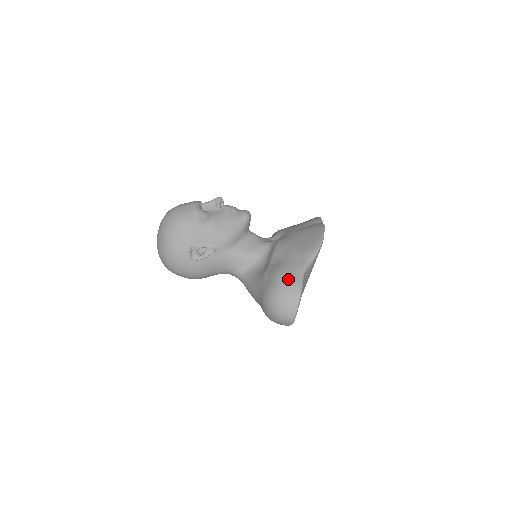
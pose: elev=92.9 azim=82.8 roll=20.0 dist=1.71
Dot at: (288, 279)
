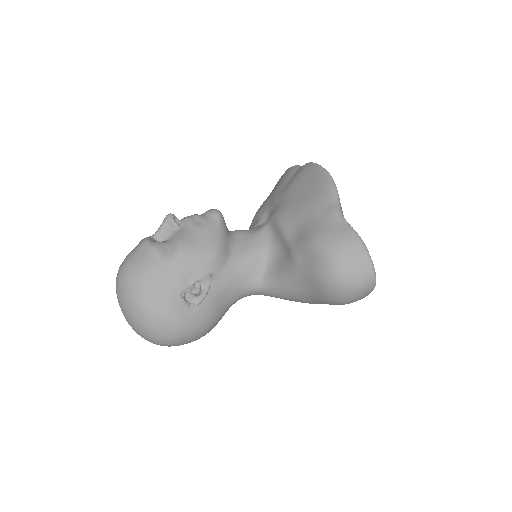
Dot at: (333, 236)
